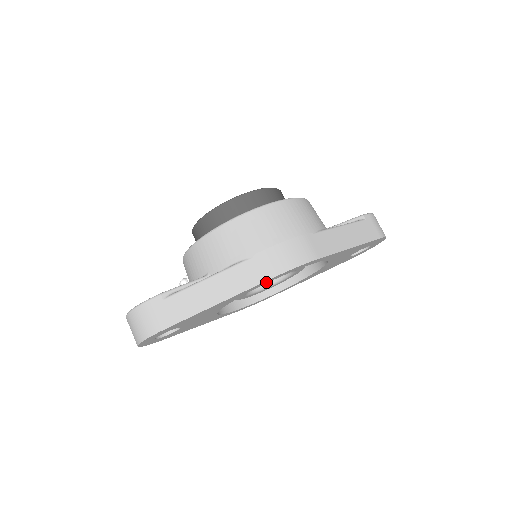
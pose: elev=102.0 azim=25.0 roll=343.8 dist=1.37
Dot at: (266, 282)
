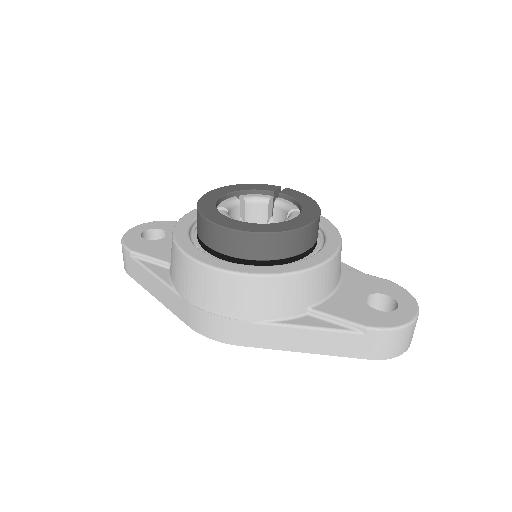
Dot at: occluded
